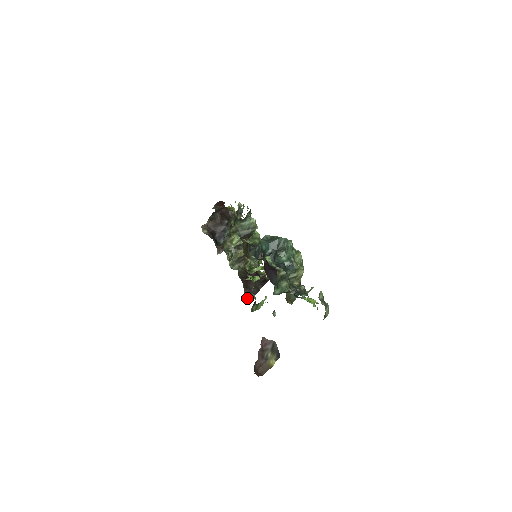
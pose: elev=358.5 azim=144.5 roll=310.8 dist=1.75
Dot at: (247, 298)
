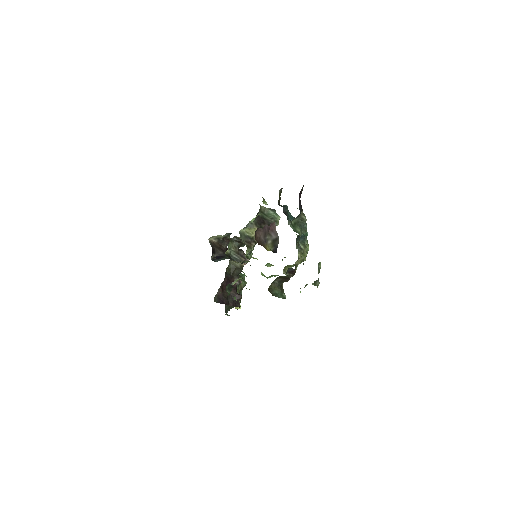
Dot at: (216, 298)
